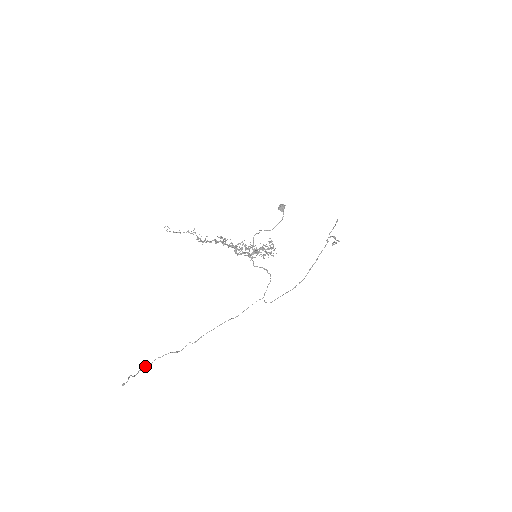
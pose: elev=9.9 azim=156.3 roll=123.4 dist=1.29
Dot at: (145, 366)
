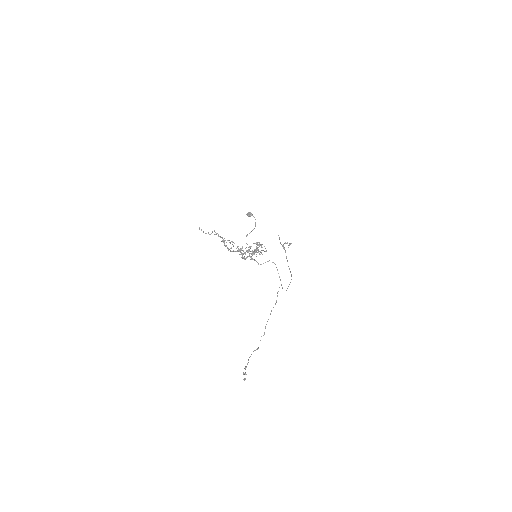
Dot at: (246, 367)
